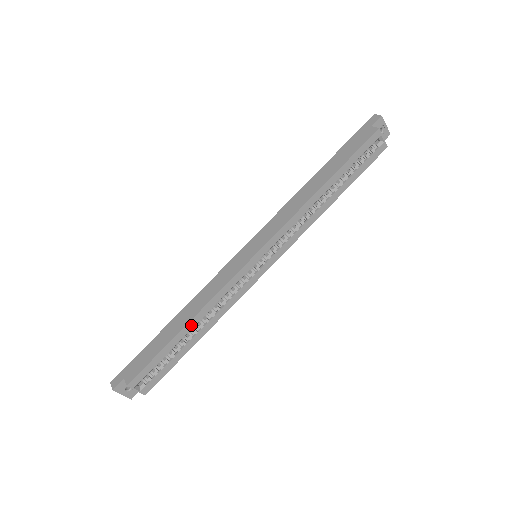
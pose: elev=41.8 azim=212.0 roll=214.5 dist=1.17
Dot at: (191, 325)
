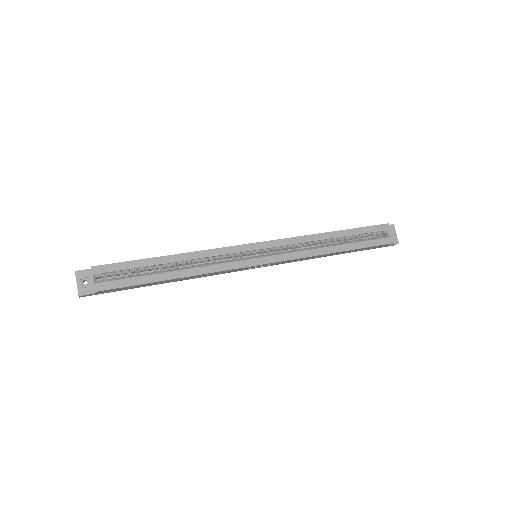
Dot at: (175, 259)
